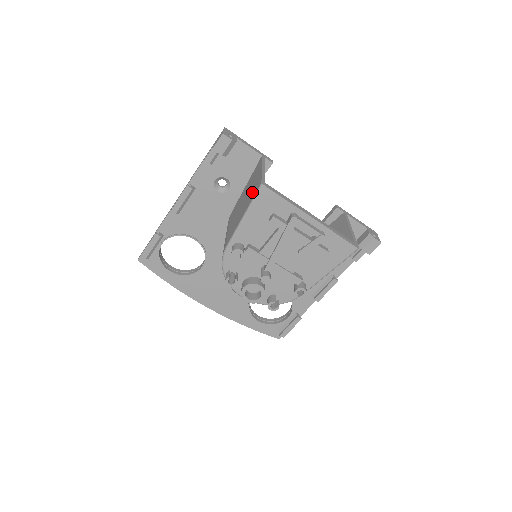
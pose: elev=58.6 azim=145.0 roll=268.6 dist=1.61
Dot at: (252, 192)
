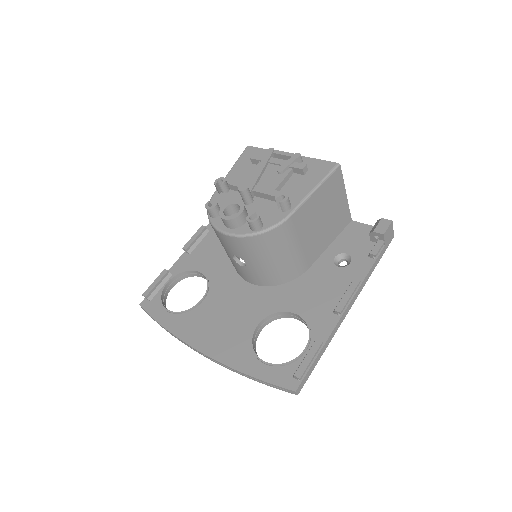
Dot at: occluded
